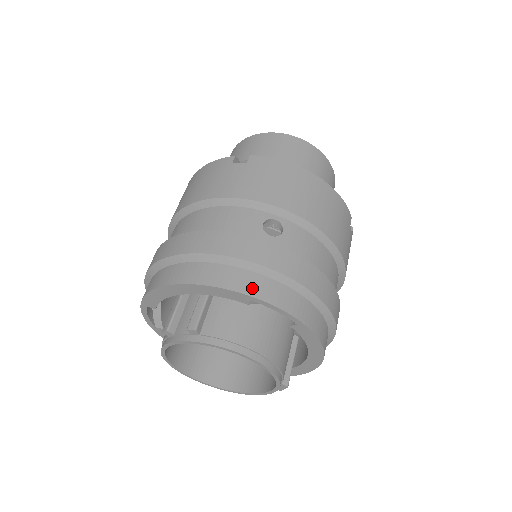
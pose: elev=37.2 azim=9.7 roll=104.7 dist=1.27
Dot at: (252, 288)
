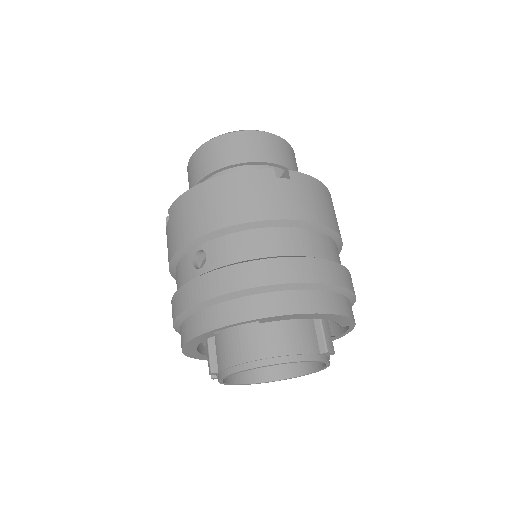
Dot at: (204, 325)
